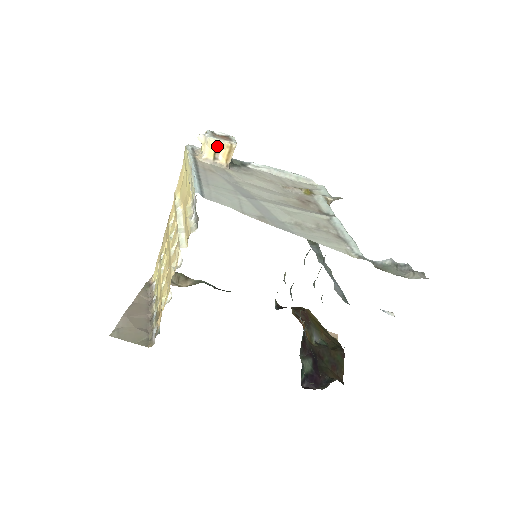
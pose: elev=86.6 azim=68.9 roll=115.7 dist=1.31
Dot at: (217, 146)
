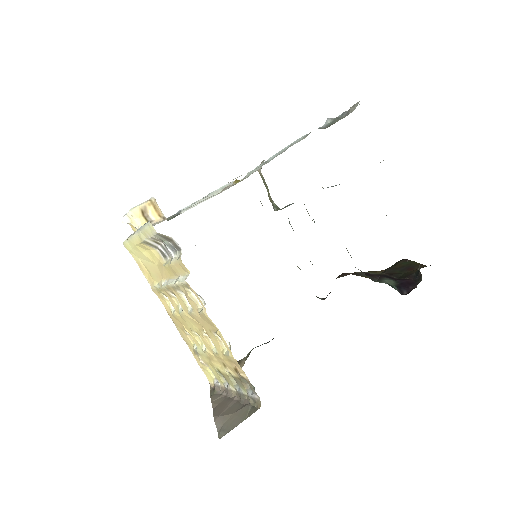
Dot at: (142, 212)
